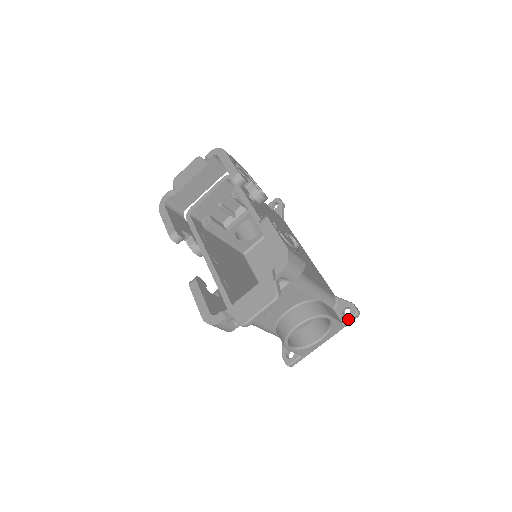
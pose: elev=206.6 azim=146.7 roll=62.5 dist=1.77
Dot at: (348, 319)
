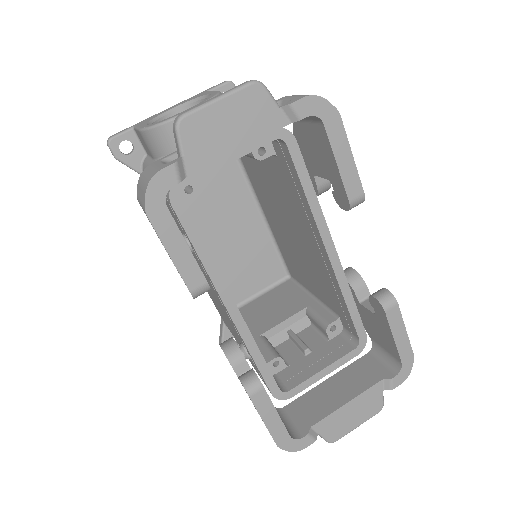
Dot at: occluded
